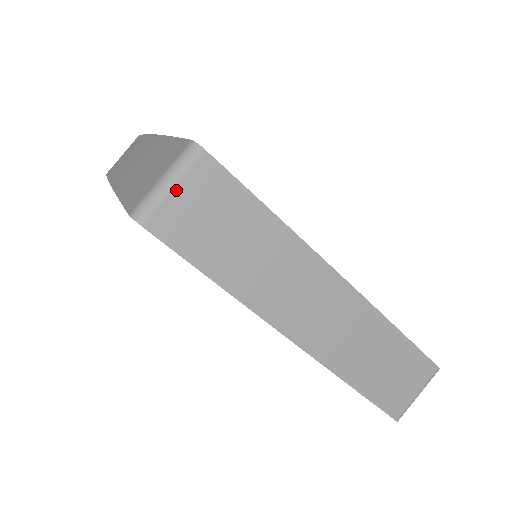
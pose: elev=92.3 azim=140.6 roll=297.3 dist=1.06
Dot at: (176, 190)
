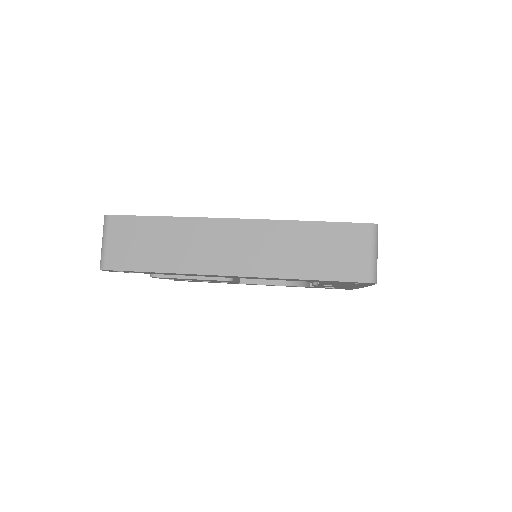
Dot at: (377, 254)
